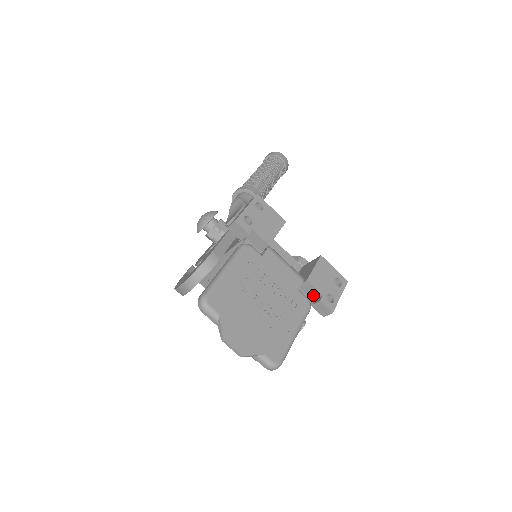
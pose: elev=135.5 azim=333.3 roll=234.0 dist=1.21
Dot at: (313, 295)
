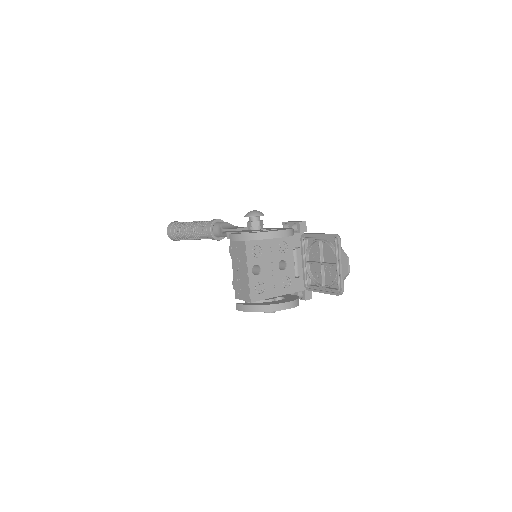
Dot at: occluded
